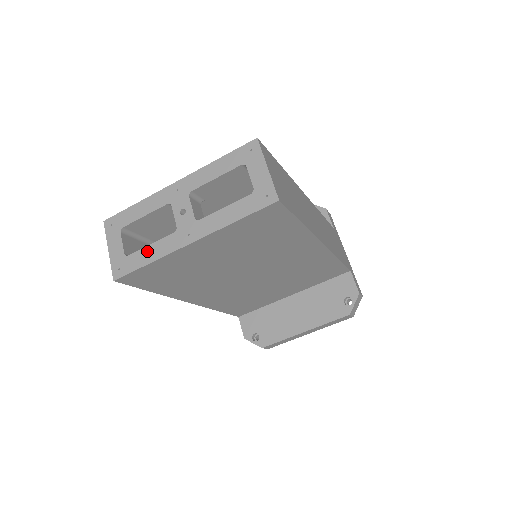
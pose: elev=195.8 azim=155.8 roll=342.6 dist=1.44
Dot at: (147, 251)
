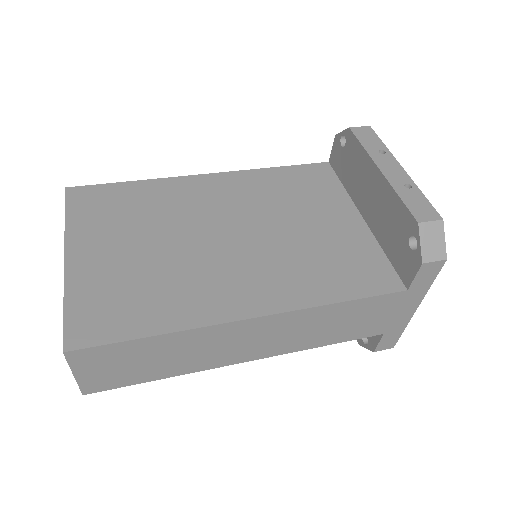
Dot at: occluded
